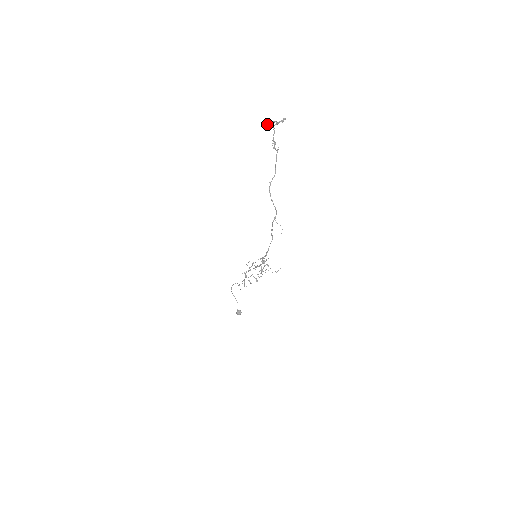
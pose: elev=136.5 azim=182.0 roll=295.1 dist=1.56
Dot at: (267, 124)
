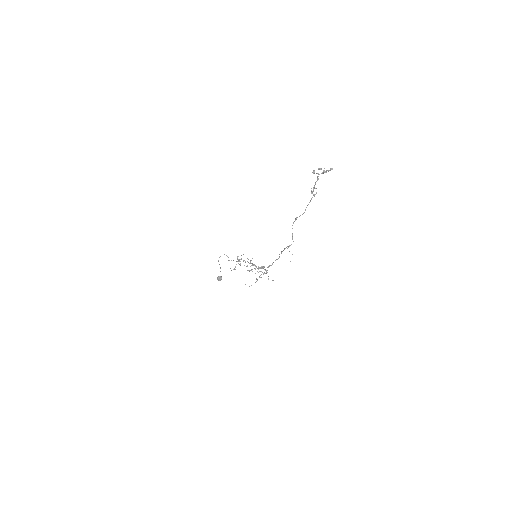
Dot at: (313, 171)
